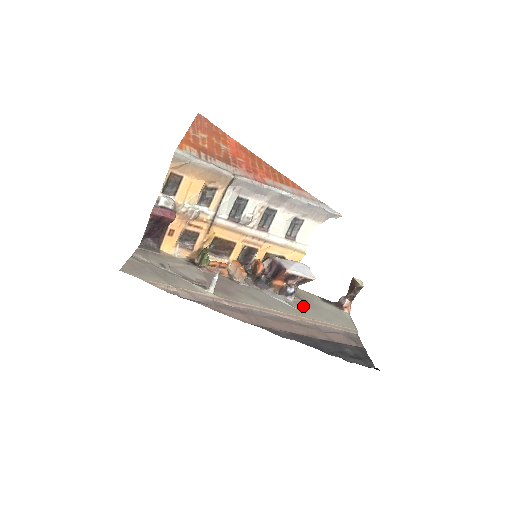
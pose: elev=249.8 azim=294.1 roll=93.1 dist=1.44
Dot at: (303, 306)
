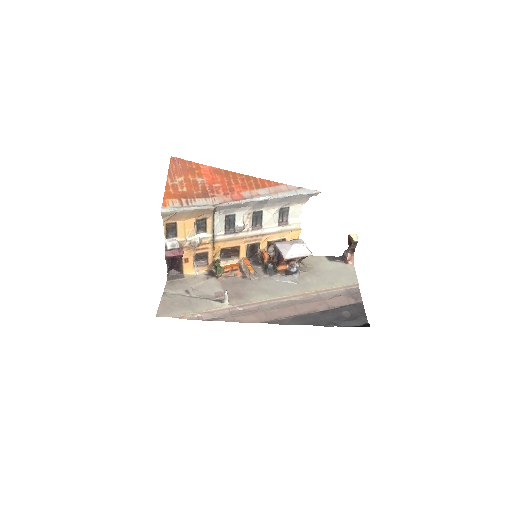
Dot at: (308, 278)
